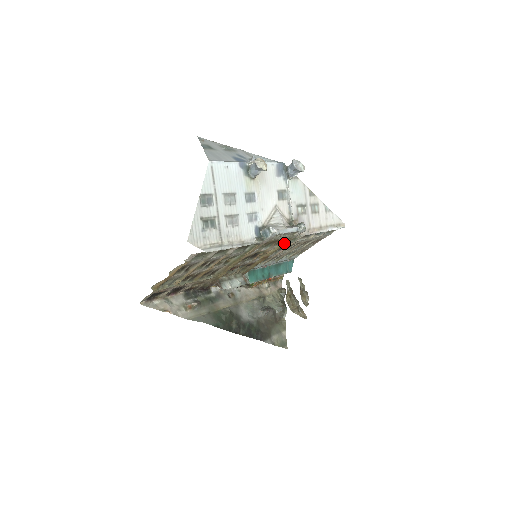
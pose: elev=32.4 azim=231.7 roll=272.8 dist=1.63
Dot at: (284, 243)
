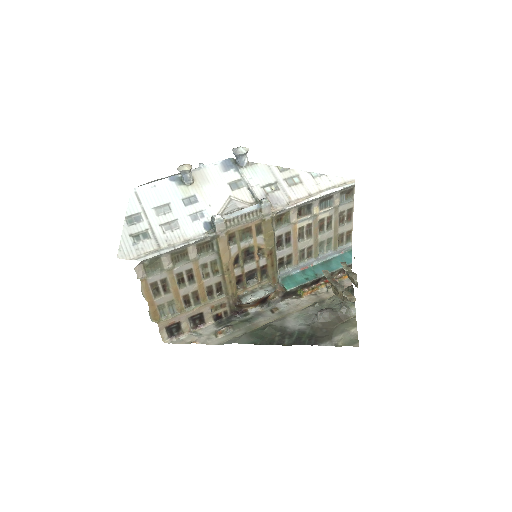
Dot at: (267, 228)
